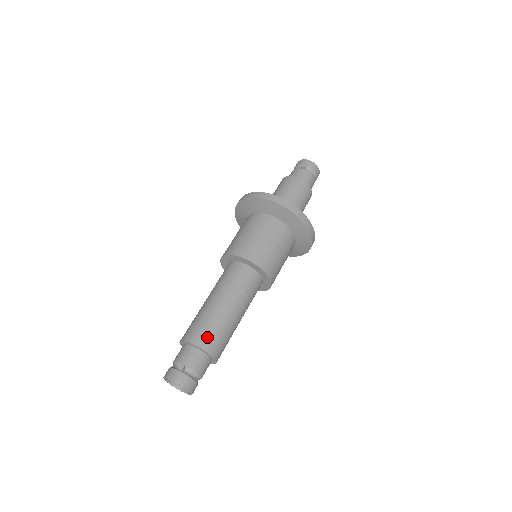
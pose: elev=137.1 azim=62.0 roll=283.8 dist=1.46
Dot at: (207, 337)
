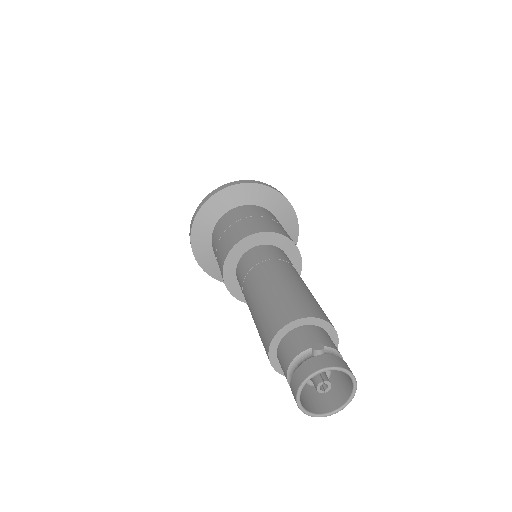
Dot at: (310, 306)
